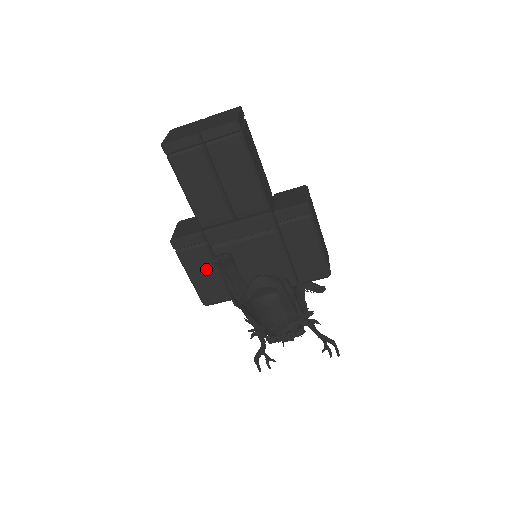
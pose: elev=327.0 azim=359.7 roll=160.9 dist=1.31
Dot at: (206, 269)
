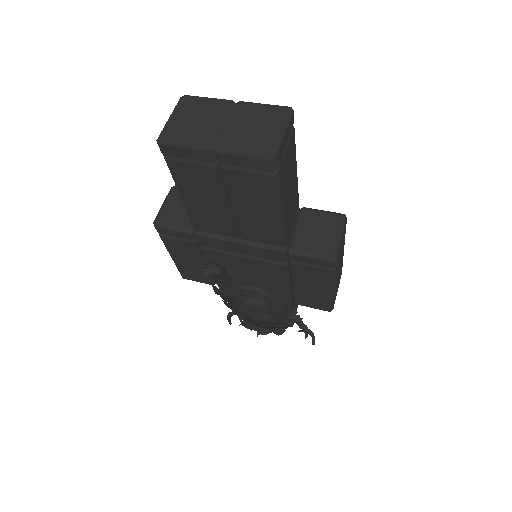
Dot at: (191, 258)
